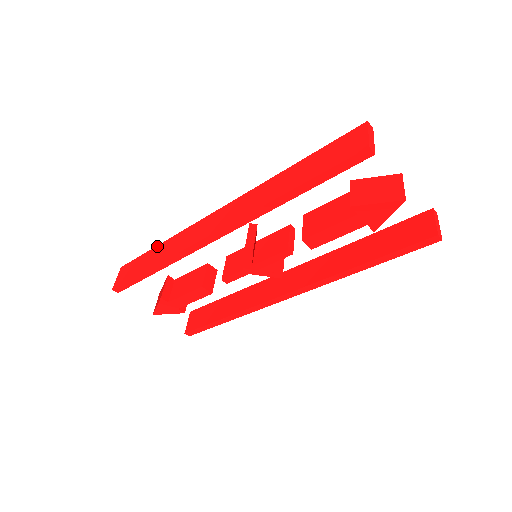
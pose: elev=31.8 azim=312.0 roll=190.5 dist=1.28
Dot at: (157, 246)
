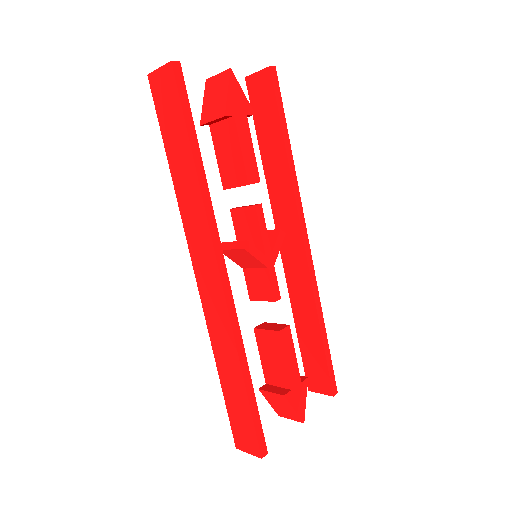
Dot at: (220, 378)
